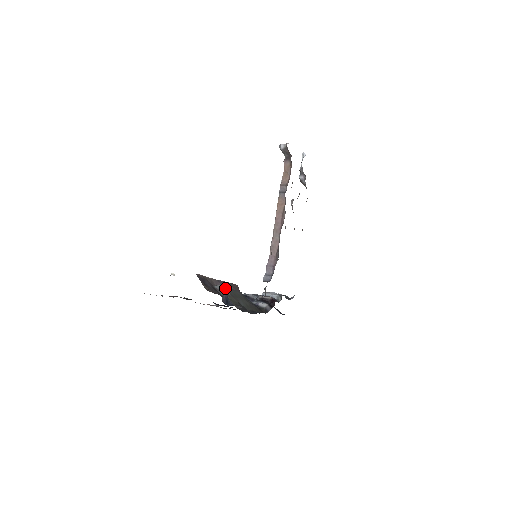
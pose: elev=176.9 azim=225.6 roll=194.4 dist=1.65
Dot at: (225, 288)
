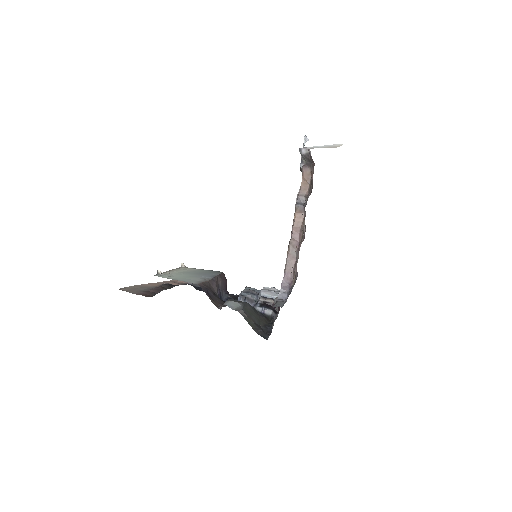
Dot at: (238, 306)
